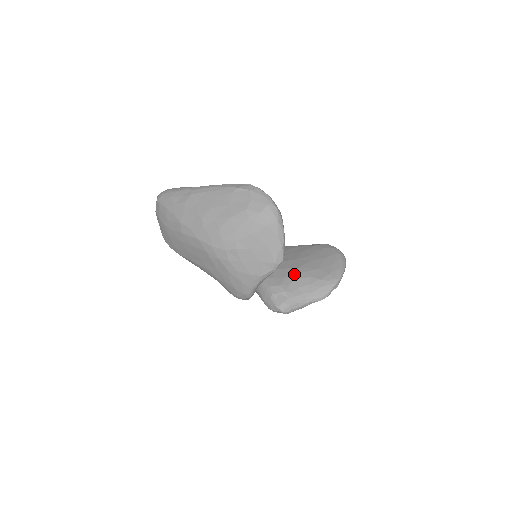
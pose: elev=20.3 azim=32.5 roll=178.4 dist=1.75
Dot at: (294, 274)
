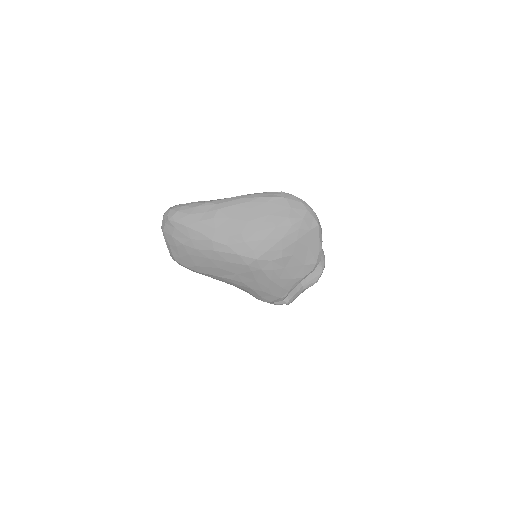
Dot at: occluded
